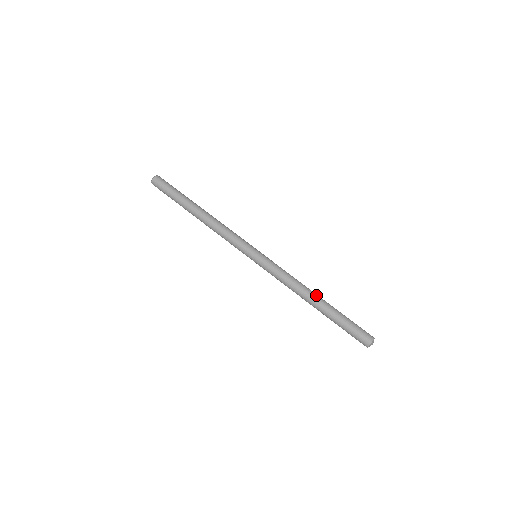
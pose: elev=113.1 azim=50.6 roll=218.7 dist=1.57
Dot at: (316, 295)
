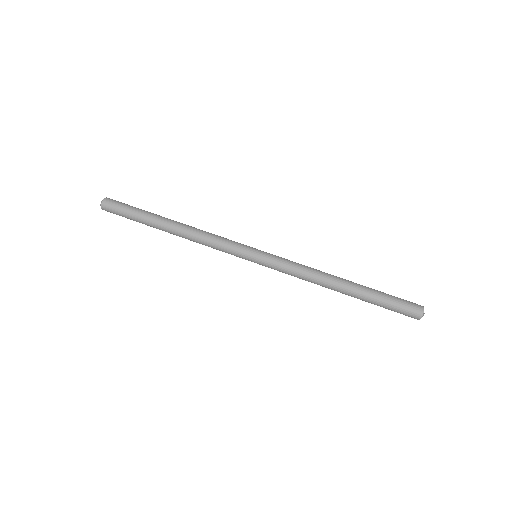
Dot at: (341, 280)
